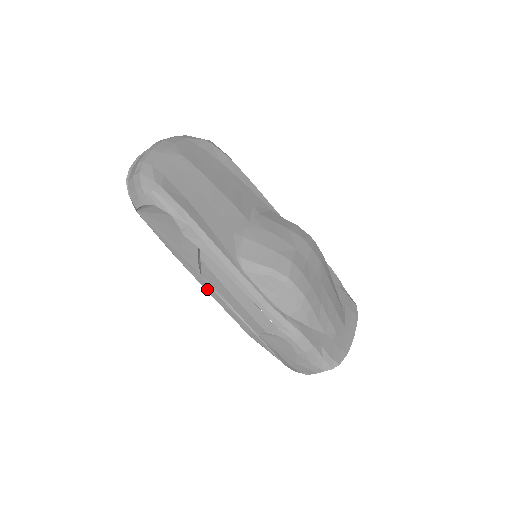
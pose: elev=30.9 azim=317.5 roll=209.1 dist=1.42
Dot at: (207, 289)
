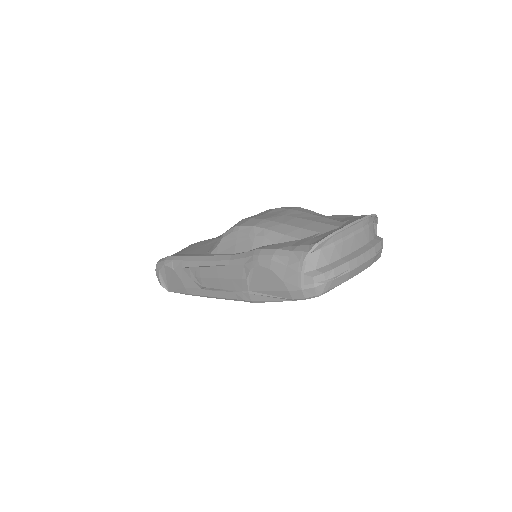
Dot at: (211, 295)
